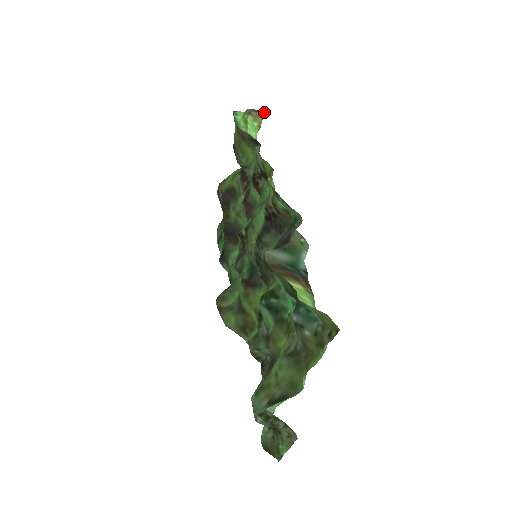
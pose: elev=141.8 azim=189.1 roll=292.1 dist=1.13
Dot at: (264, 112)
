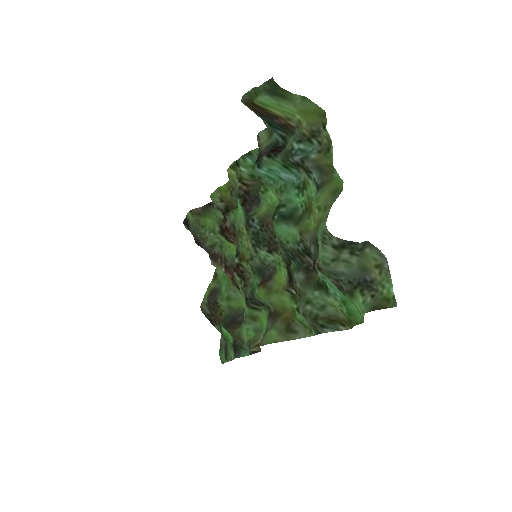
Dot at: occluded
